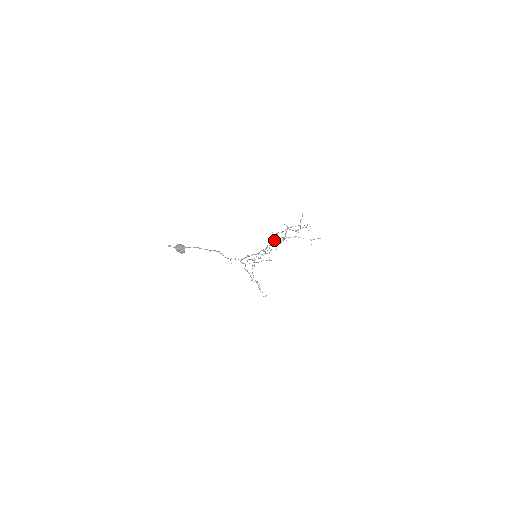
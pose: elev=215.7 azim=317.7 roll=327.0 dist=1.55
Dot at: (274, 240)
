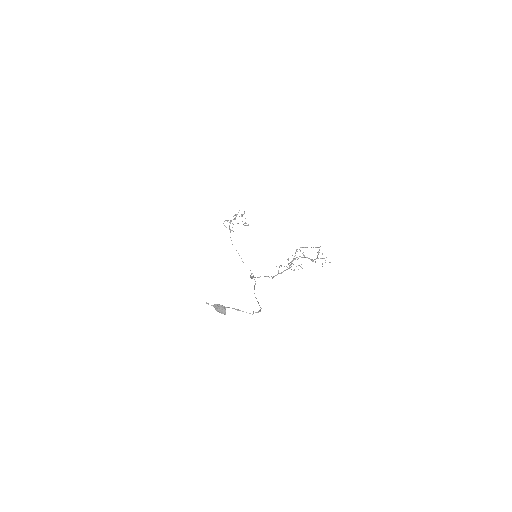
Dot at: occluded
